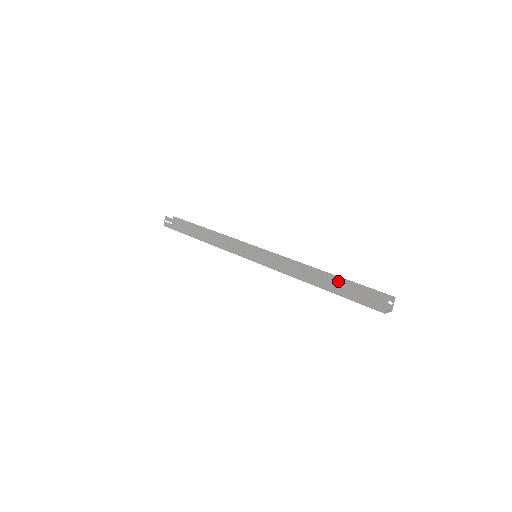
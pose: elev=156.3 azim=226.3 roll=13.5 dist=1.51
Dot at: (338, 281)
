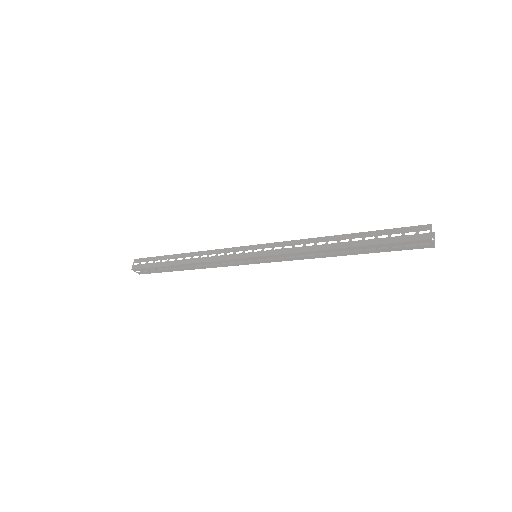
Dot at: (366, 232)
